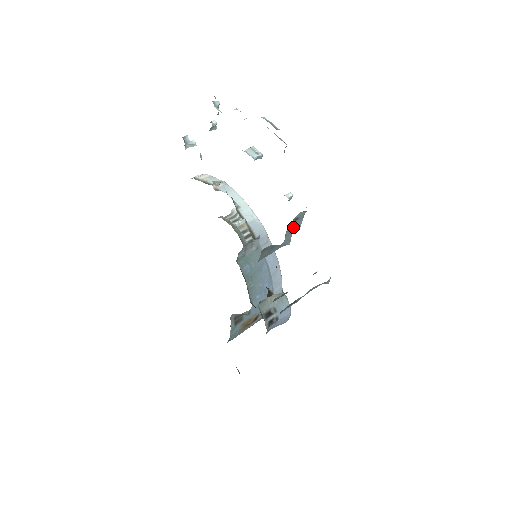
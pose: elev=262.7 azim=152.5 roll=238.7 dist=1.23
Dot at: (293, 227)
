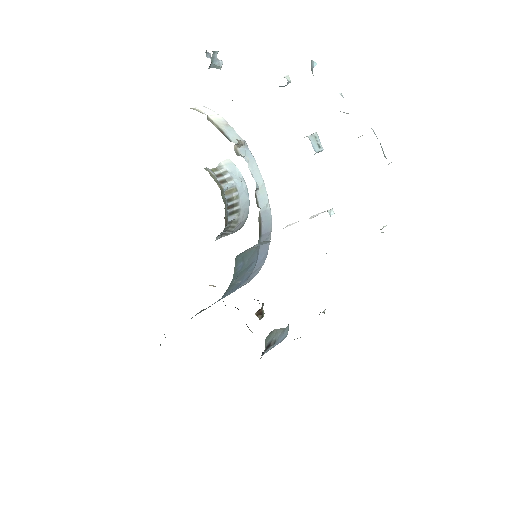
Dot at: occluded
